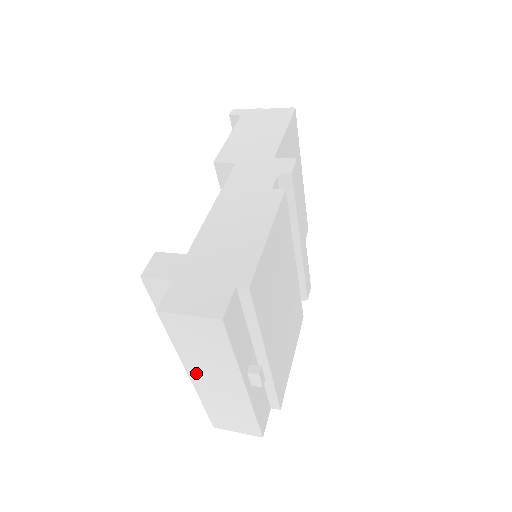
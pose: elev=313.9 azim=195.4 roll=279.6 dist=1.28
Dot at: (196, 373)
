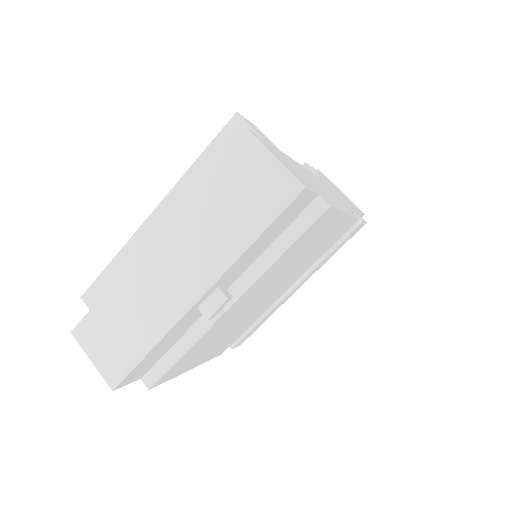
Dot at: (171, 236)
